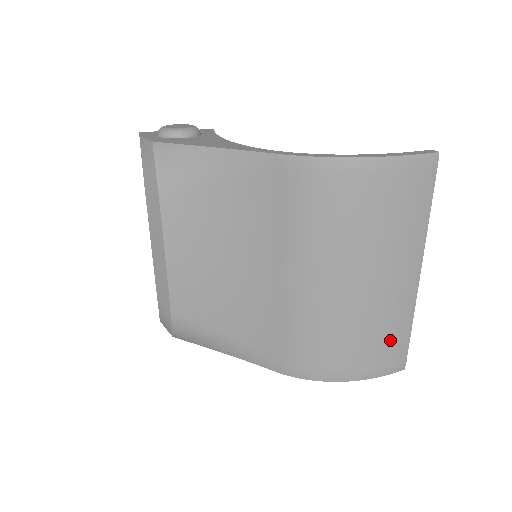
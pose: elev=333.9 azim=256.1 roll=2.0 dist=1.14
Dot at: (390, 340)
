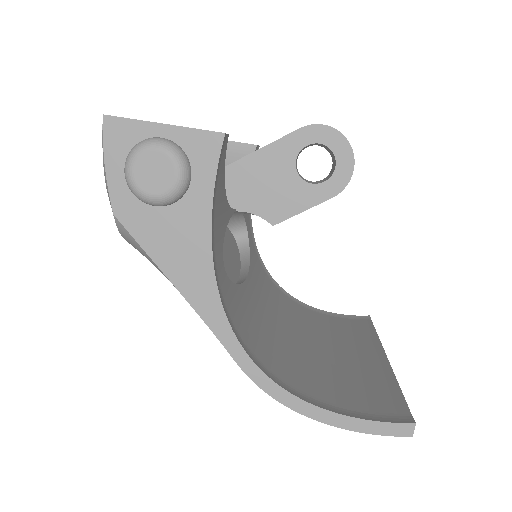
Dot at: occluded
